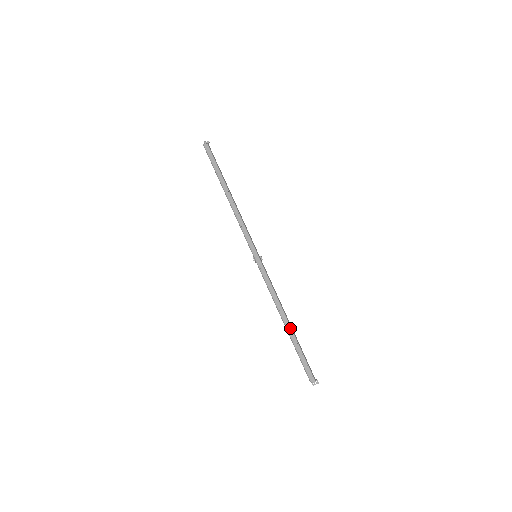
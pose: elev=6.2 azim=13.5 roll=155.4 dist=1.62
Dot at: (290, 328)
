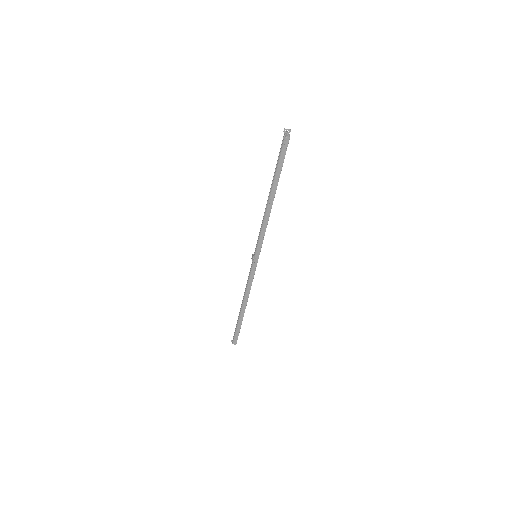
Dot at: (244, 312)
